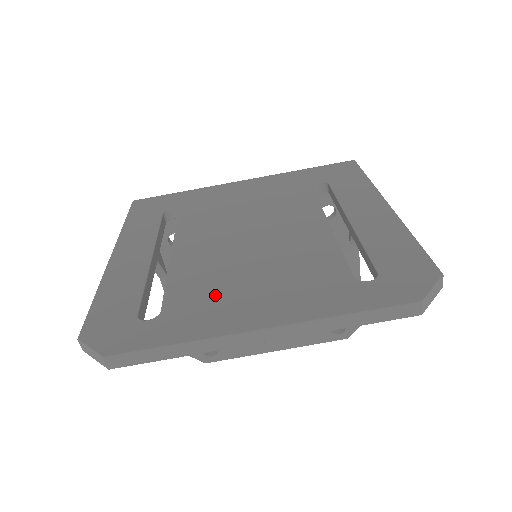
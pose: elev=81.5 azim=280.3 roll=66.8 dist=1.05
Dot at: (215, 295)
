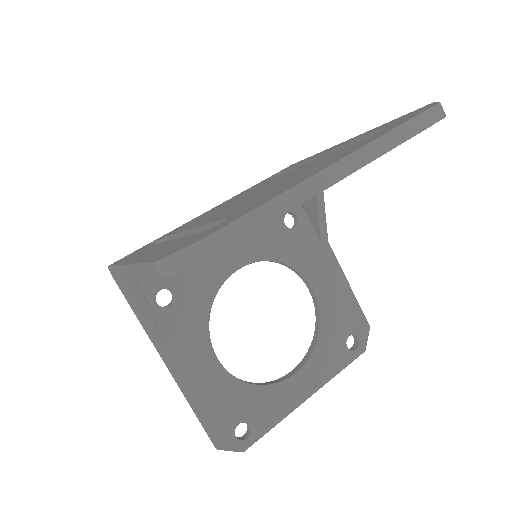
Dot at: (268, 193)
